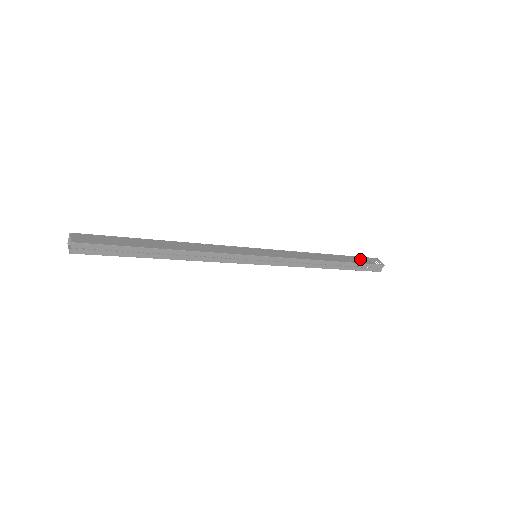
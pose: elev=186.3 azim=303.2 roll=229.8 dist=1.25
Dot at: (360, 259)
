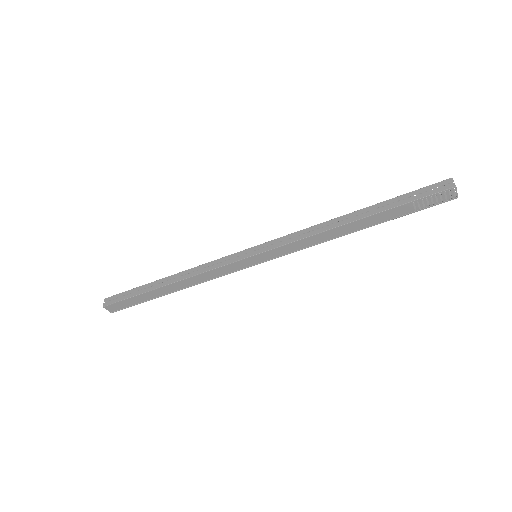
Dot at: occluded
